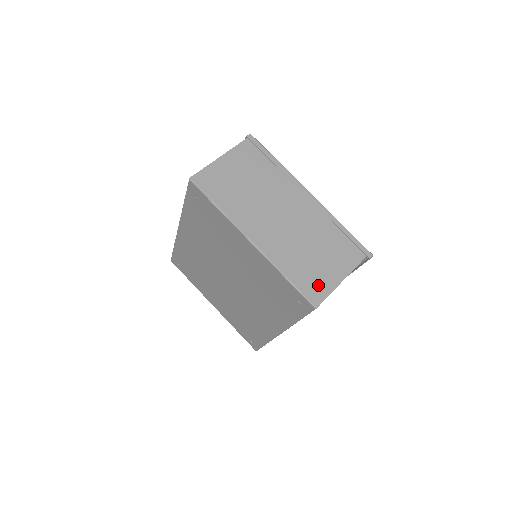
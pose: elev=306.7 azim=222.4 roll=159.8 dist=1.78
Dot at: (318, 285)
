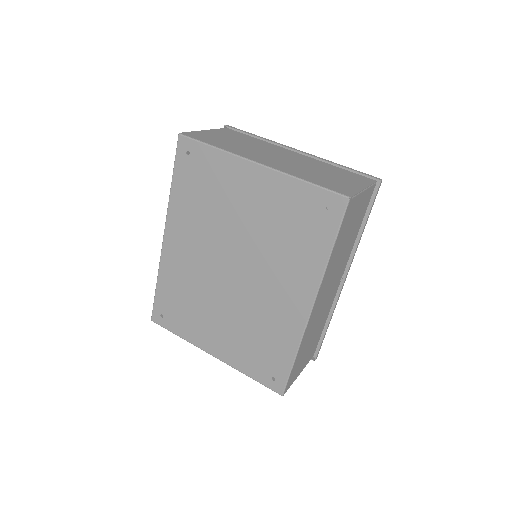
Dot at: (342, 187)
